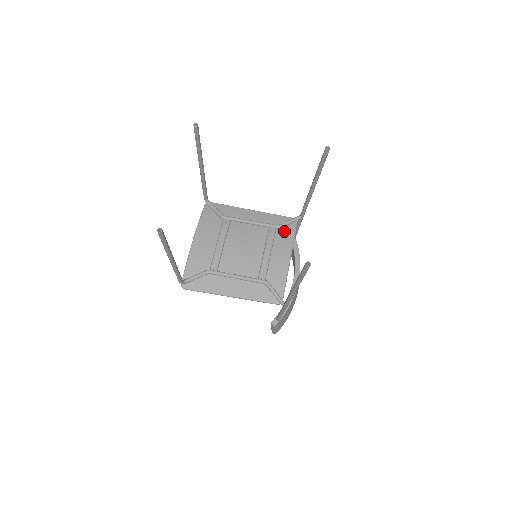
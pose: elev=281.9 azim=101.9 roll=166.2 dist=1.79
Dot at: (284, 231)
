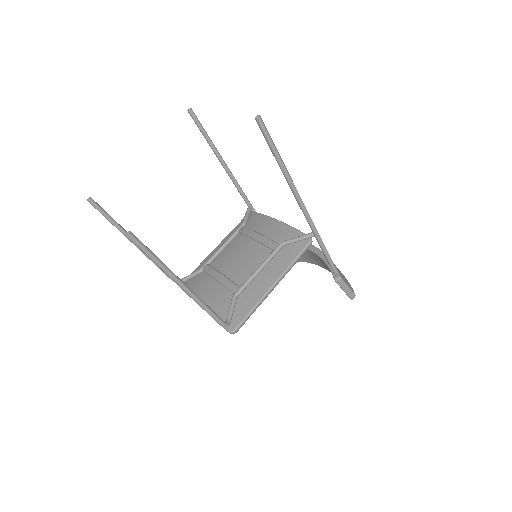
Dot at: (251, 222)
